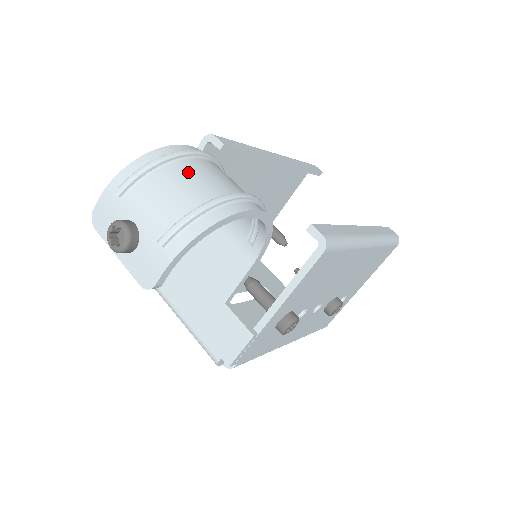
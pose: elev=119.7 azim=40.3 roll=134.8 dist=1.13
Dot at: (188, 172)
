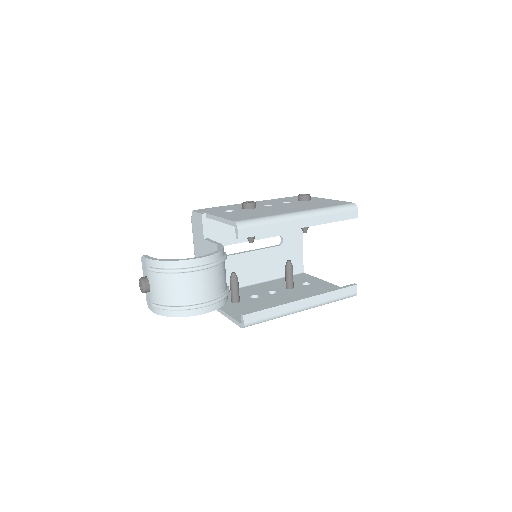
Dot at: (182, 283)
